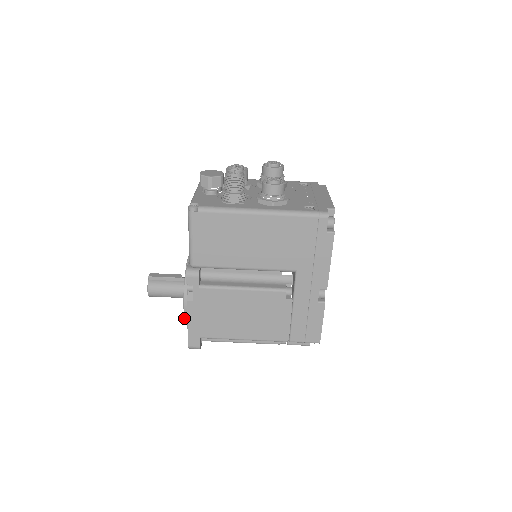
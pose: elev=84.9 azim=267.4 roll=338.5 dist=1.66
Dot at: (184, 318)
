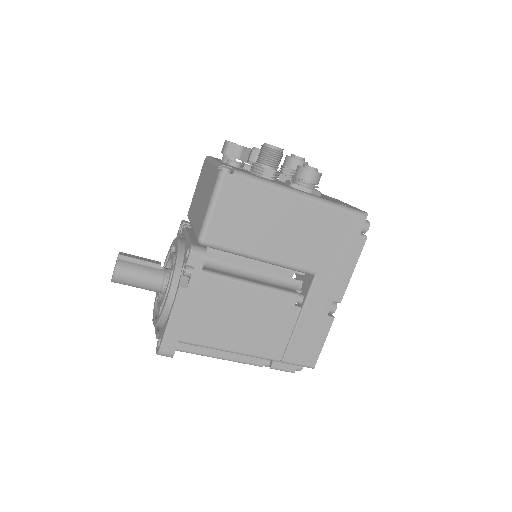
Dot at: (161, 313)
